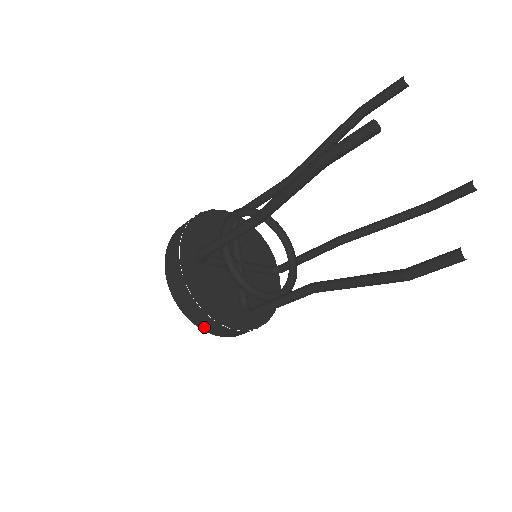
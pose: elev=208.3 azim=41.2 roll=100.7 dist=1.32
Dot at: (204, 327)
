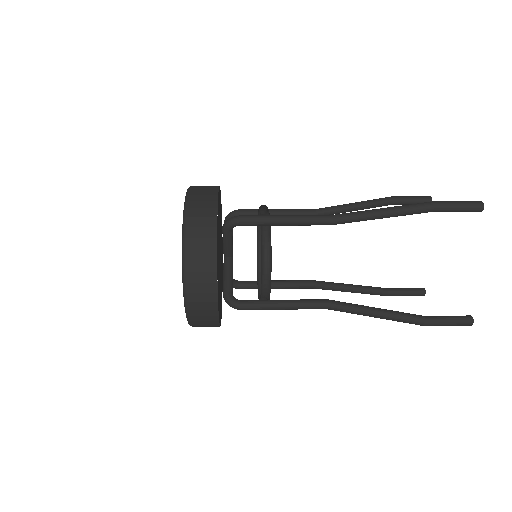
Dot at: occluded
